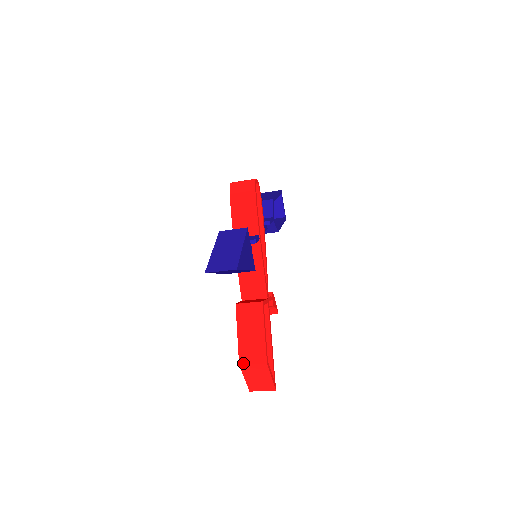
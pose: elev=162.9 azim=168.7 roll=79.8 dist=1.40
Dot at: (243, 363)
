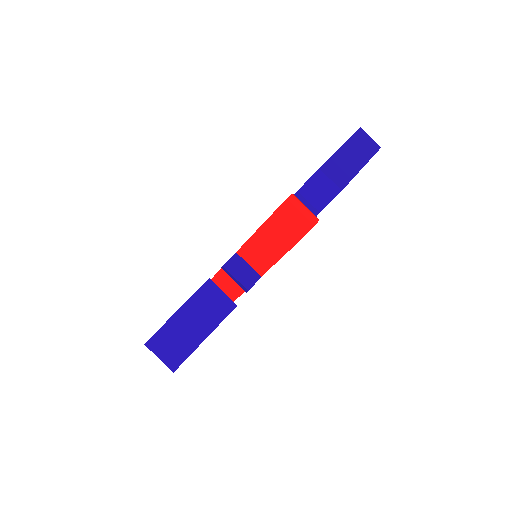
Dot at: occluded
